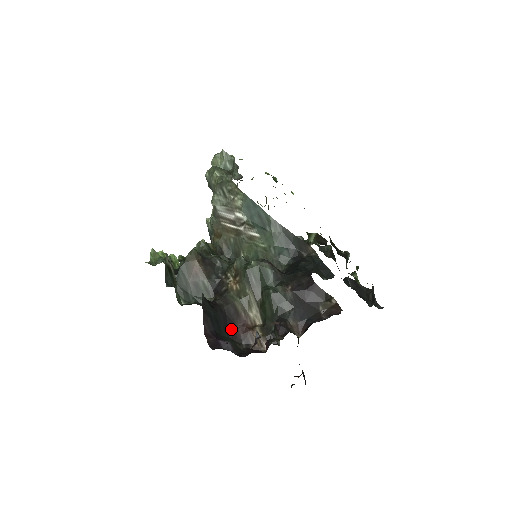
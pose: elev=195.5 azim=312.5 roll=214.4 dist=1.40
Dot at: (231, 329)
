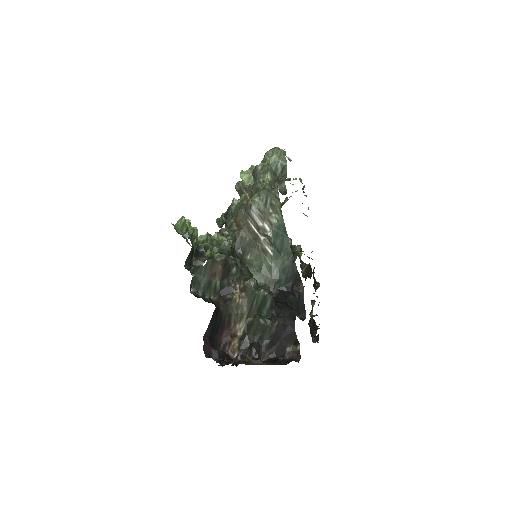
Dot at: (219, 332)
